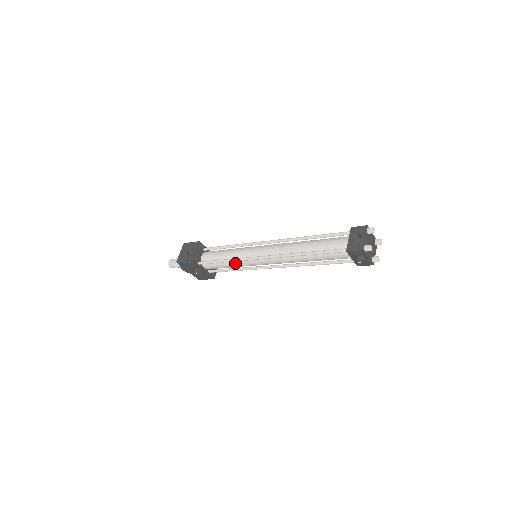
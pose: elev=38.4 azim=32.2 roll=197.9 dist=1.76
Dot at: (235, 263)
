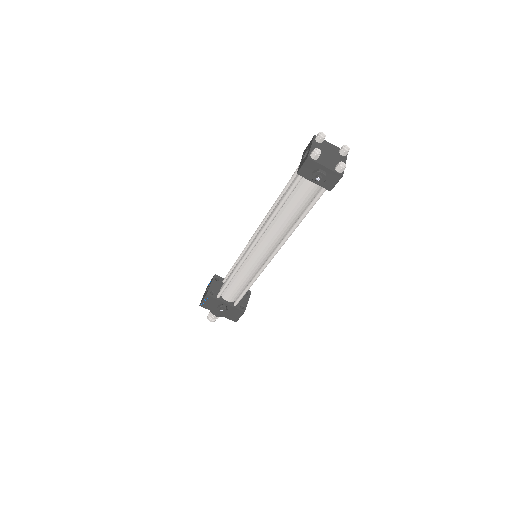
Dot at: (240, 275)
